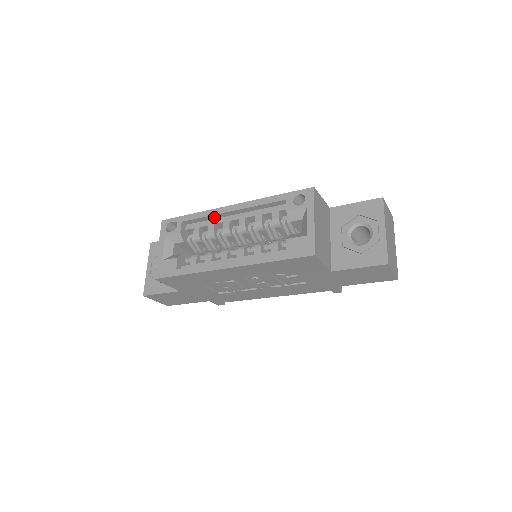
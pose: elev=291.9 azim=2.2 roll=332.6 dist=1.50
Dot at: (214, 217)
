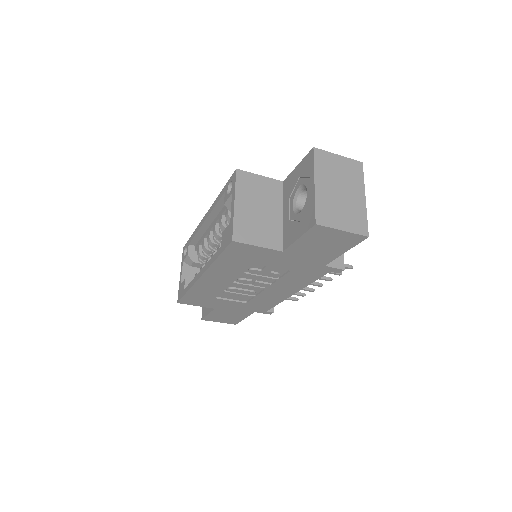
Dot at: (203, 231)
